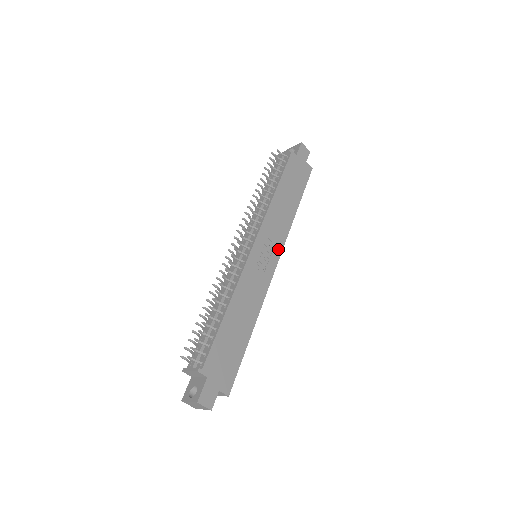
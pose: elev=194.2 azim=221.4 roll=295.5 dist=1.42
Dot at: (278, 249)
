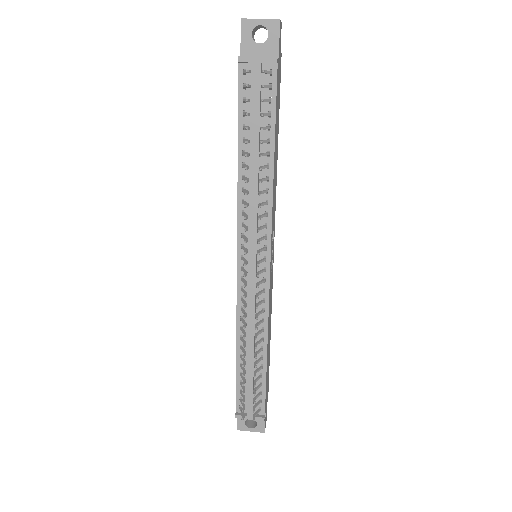
Dot at: (274, 230)
